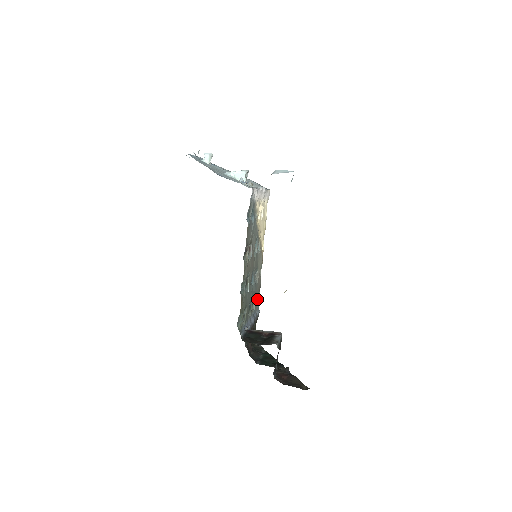
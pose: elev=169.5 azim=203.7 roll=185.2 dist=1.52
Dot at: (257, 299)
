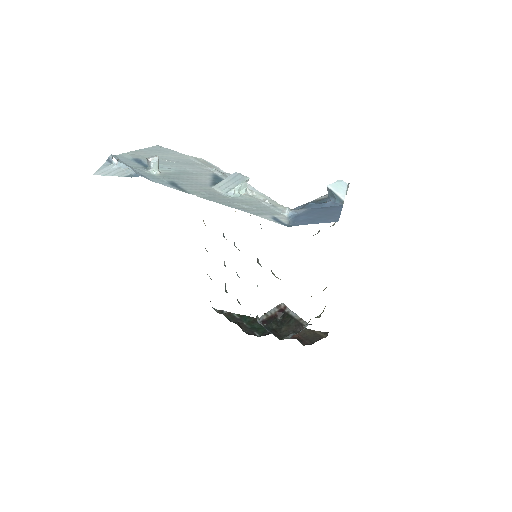
Dot at: (207, 274)
